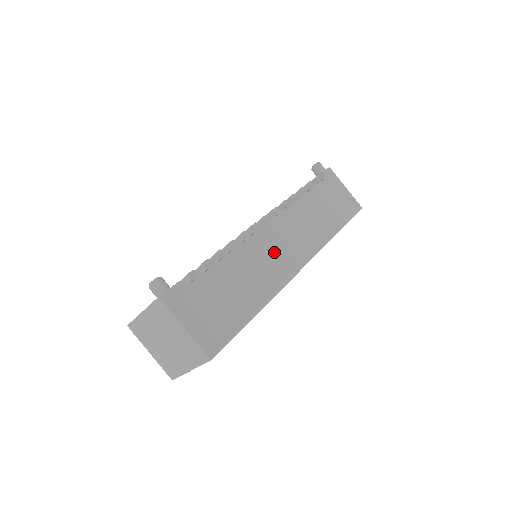
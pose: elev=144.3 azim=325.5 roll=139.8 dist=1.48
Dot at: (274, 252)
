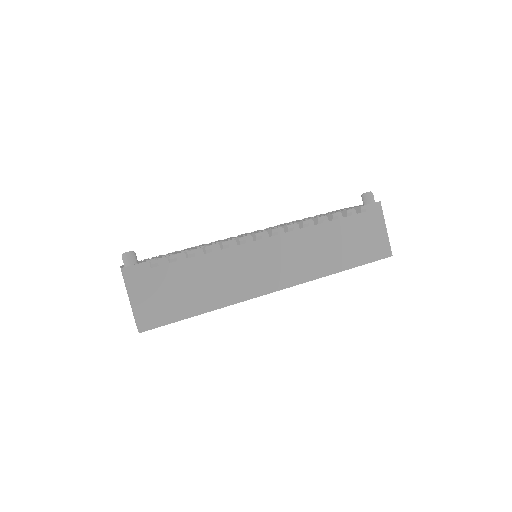
Dot at: (254, 267)
